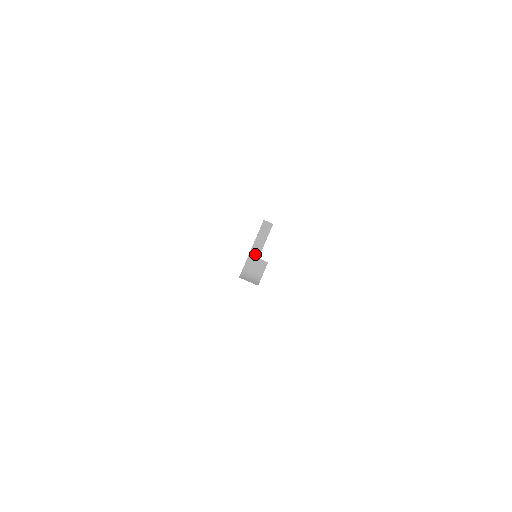
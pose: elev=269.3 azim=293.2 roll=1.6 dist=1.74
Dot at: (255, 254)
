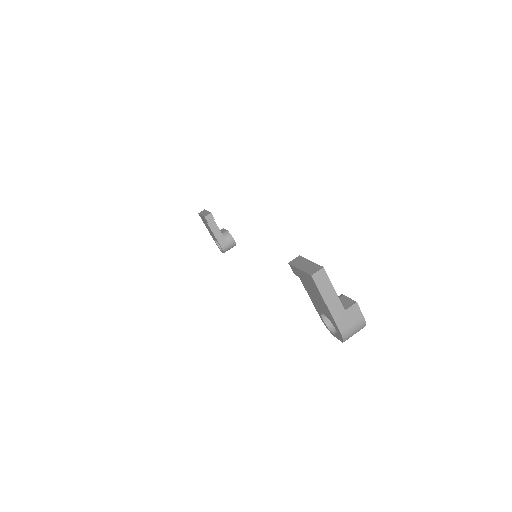
Dot at: (338, 312)
